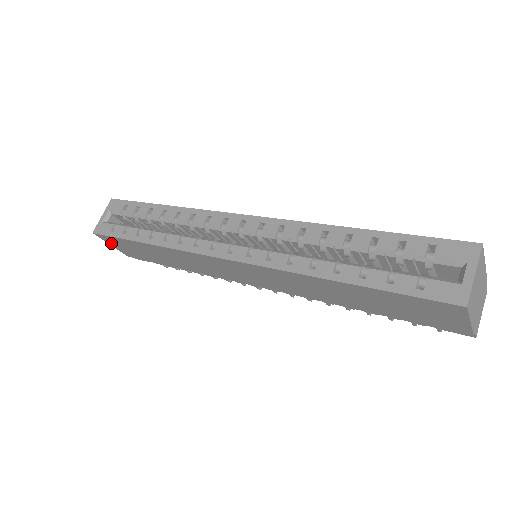
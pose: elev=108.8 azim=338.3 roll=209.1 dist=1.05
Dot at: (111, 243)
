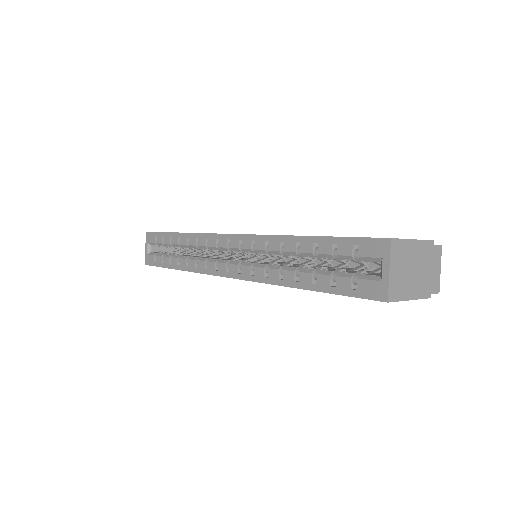
Dot at: occluded
